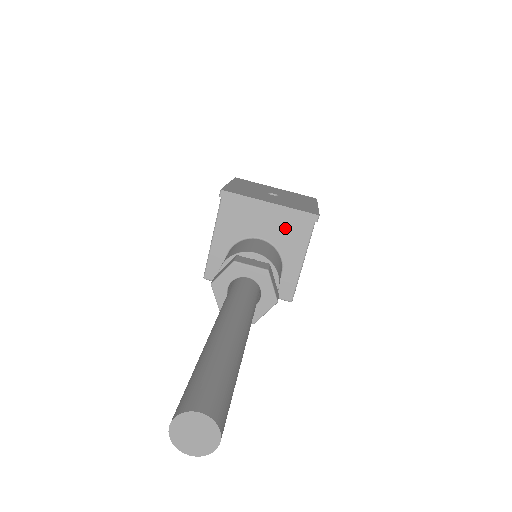
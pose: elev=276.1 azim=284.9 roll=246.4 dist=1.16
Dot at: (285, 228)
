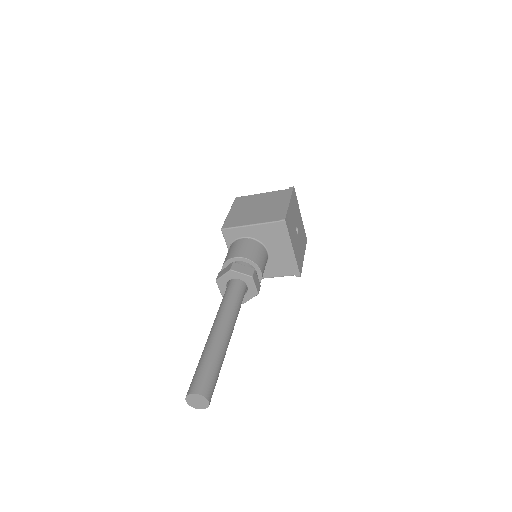
Dot at: (282, 262)
